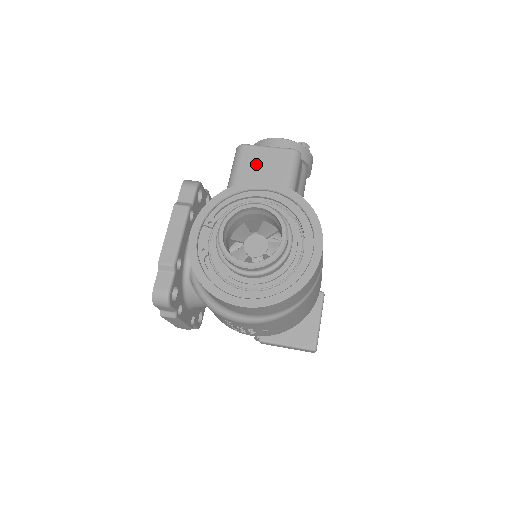
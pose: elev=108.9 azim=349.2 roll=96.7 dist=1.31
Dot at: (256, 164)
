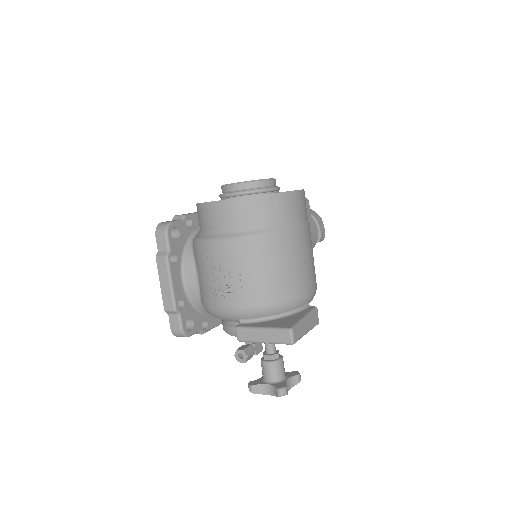
Dot at: occluded
